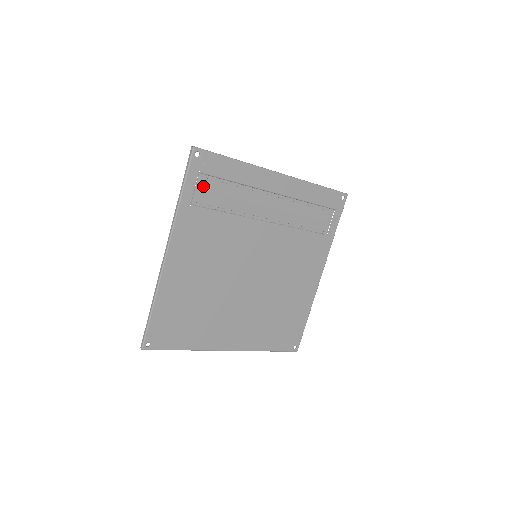
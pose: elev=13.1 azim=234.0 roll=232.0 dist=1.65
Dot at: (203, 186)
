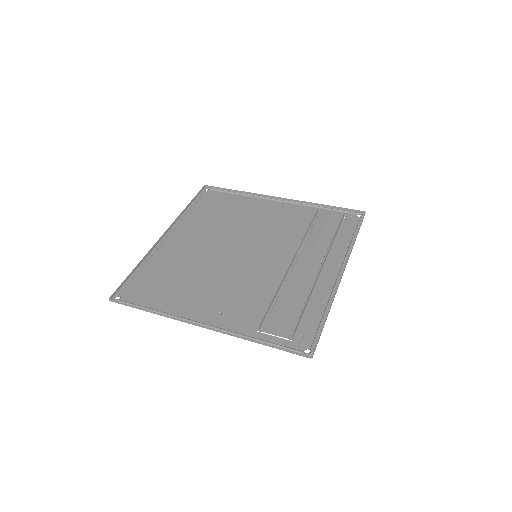
Dot at: (282, 330)
